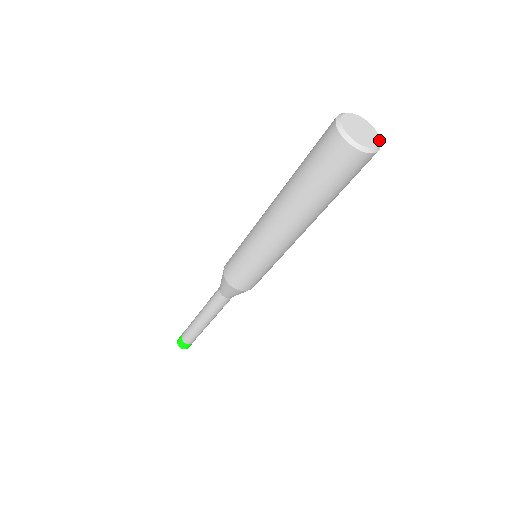
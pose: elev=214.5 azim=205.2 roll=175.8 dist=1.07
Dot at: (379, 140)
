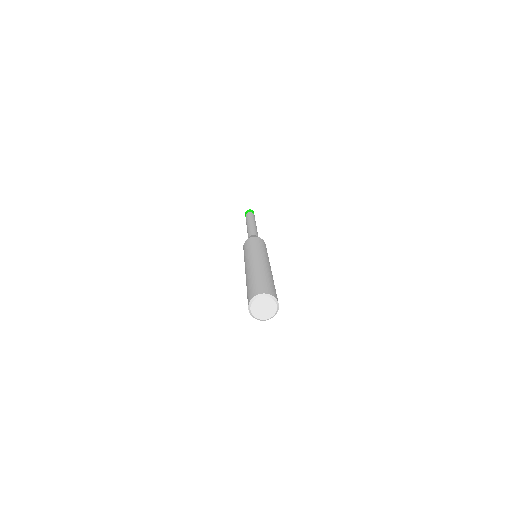
Dot at: (276, 304)
